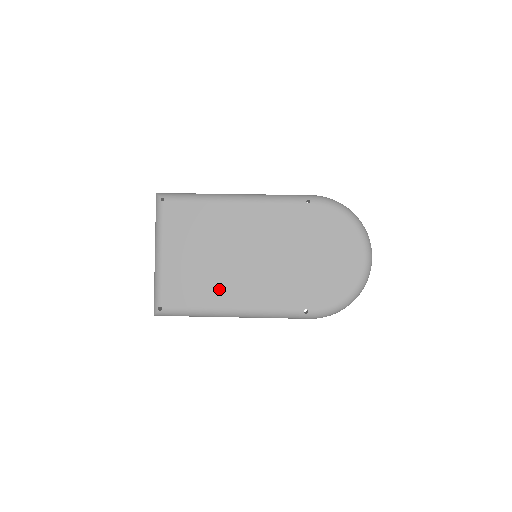
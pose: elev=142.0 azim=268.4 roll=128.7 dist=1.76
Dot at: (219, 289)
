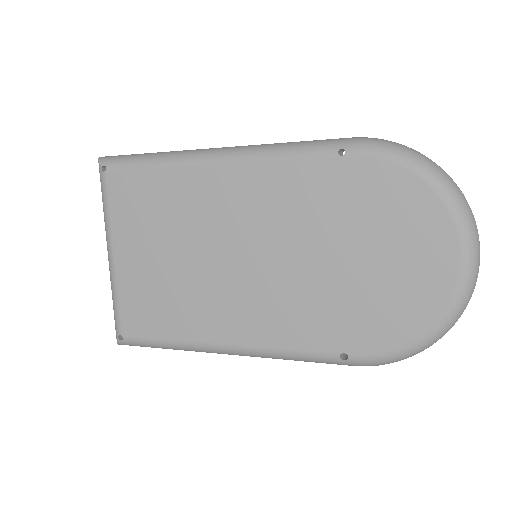
Dot at: (199, 312)
